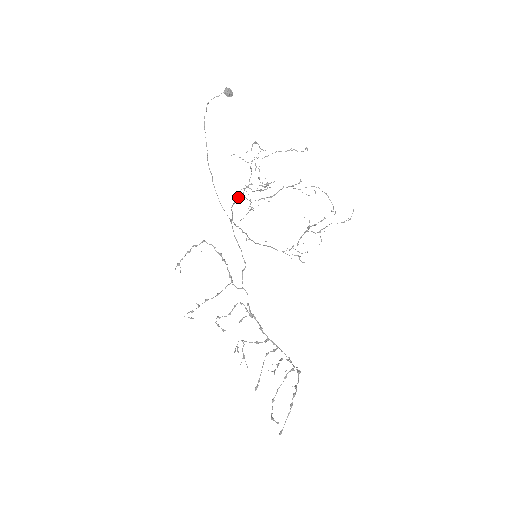
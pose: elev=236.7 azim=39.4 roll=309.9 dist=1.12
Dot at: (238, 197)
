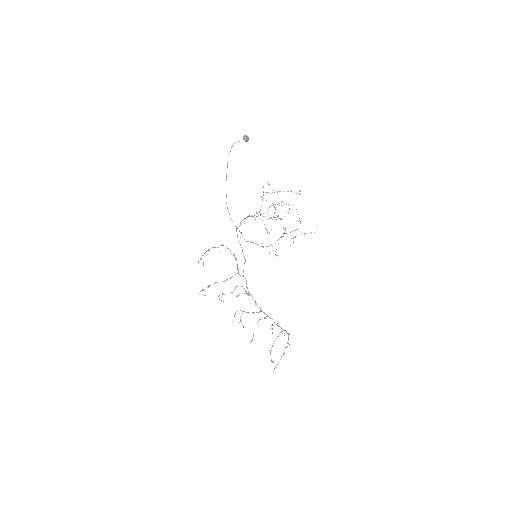
Dot at: (249, 216)
